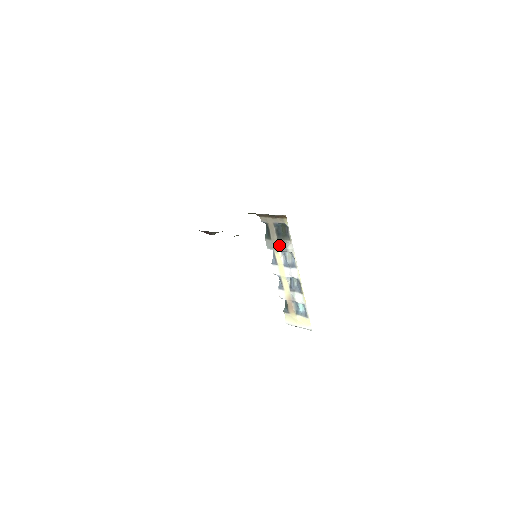
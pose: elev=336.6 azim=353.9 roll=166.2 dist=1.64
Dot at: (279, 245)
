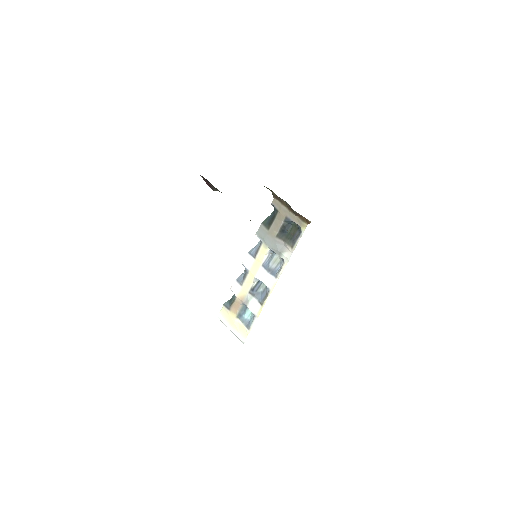
Dot at: (274, 242)
